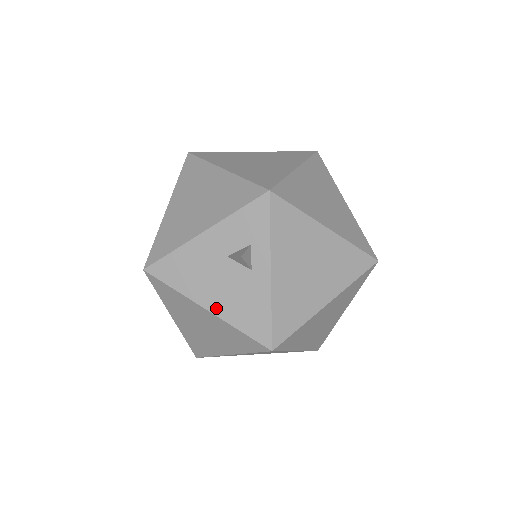
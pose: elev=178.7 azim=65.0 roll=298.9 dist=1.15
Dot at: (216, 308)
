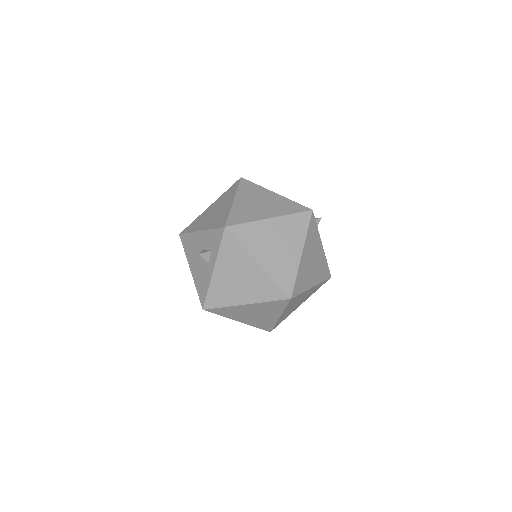
Dot at: (193, 273)
